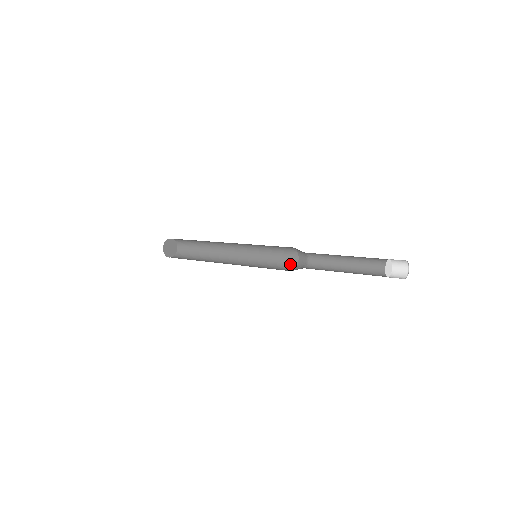
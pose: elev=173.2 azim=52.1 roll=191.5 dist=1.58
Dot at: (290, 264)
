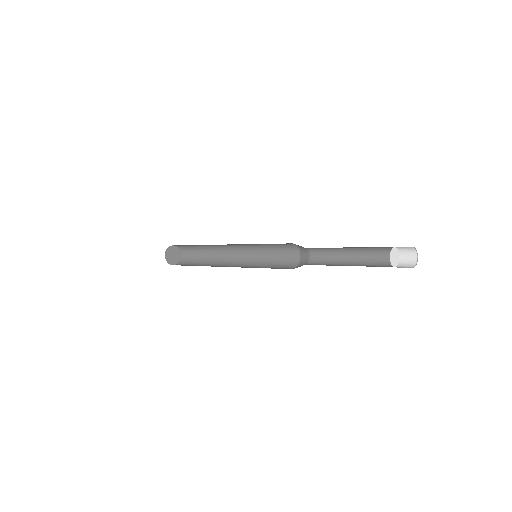
Dot at: (286, 268)
